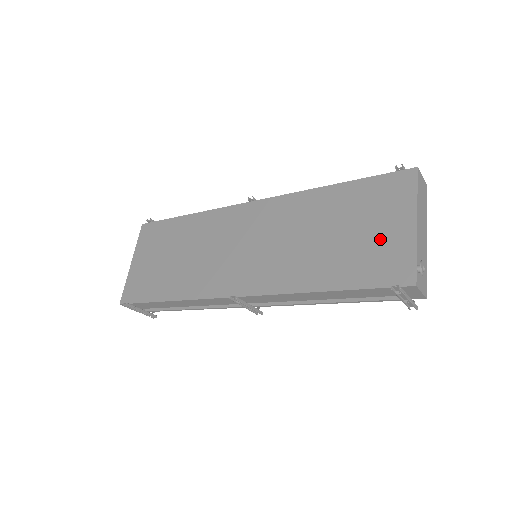
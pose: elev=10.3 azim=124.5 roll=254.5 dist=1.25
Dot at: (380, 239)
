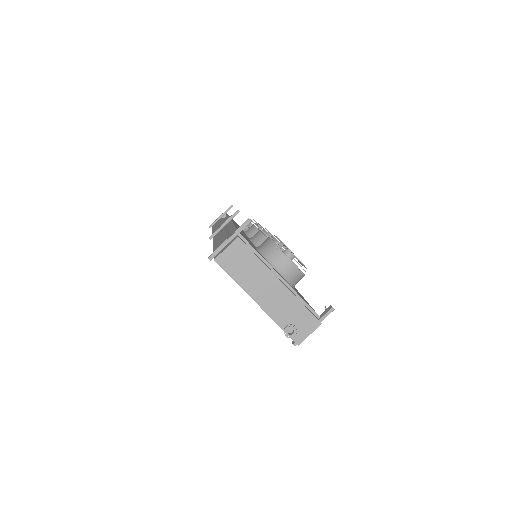
Dot at: occluded
